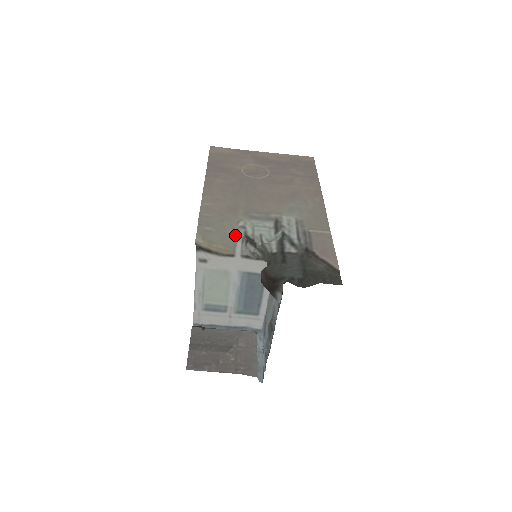
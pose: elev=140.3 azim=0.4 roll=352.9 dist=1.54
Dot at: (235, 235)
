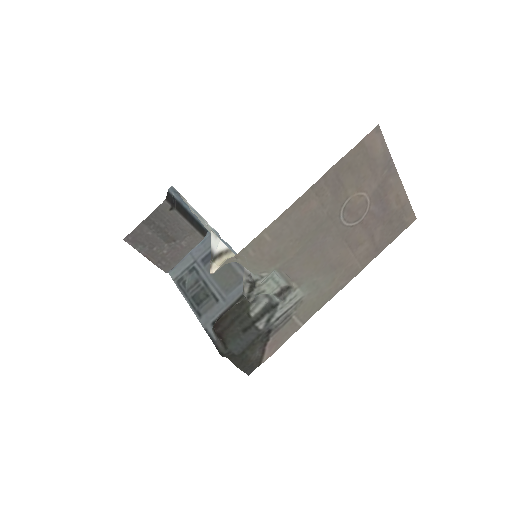
Dot at: occluded
